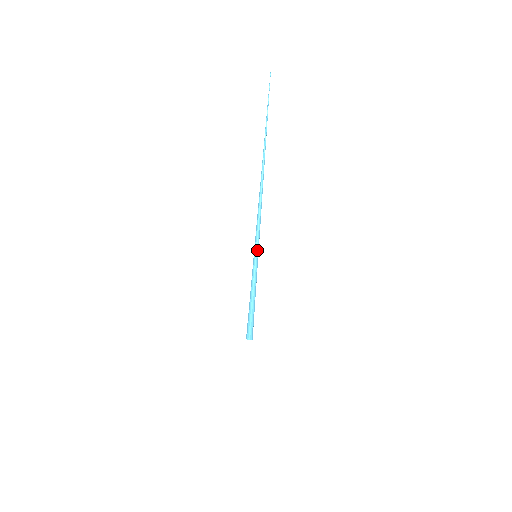
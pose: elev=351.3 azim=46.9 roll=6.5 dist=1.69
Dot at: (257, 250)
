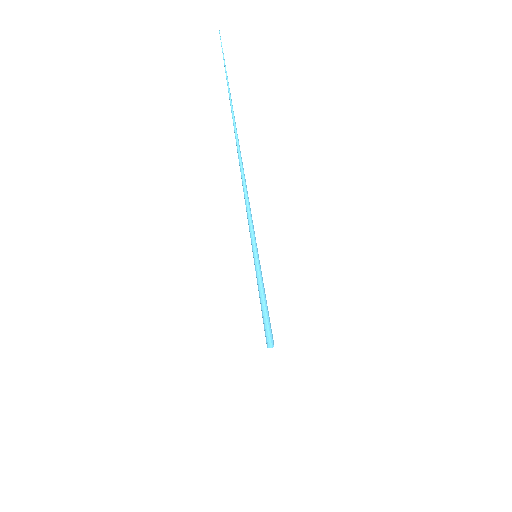
Dot at: (253, 250)
